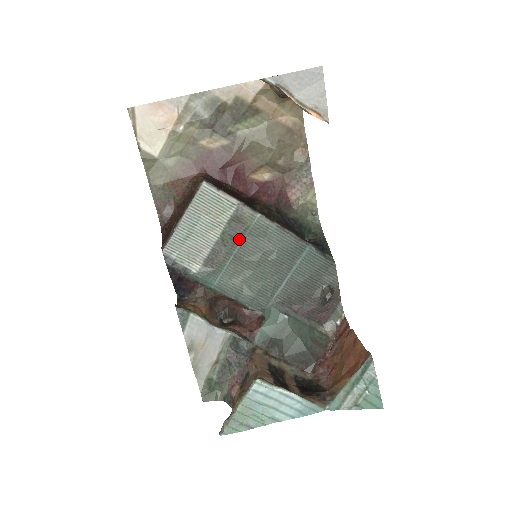
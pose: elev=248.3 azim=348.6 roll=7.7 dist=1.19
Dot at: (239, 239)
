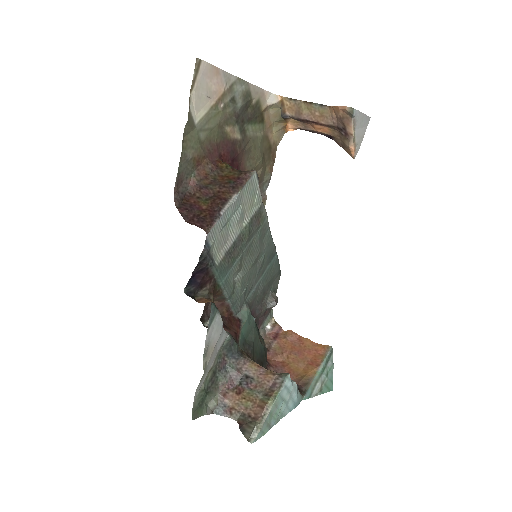
Dot at: (251, 236)
